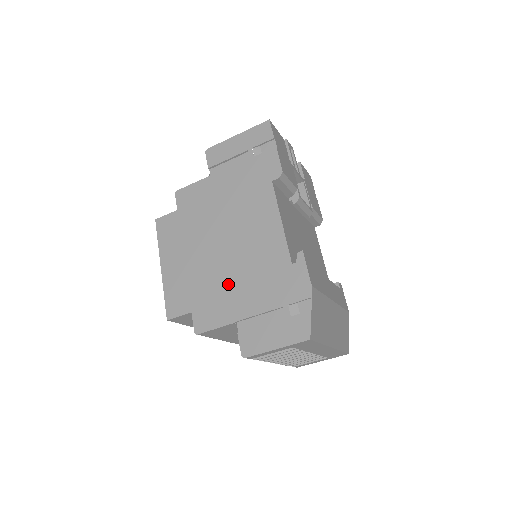
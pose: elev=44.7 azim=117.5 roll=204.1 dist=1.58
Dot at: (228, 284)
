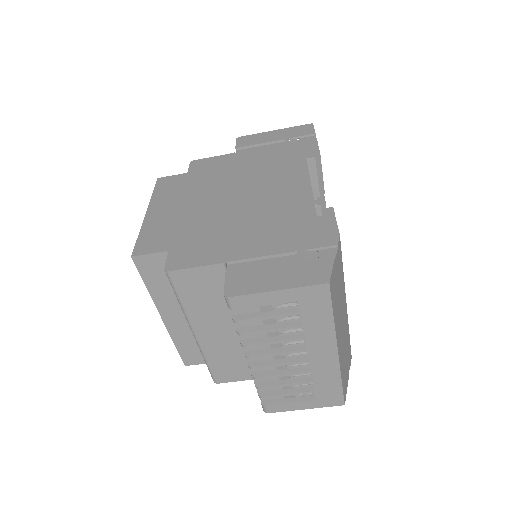
Dot at: (228, 229)
